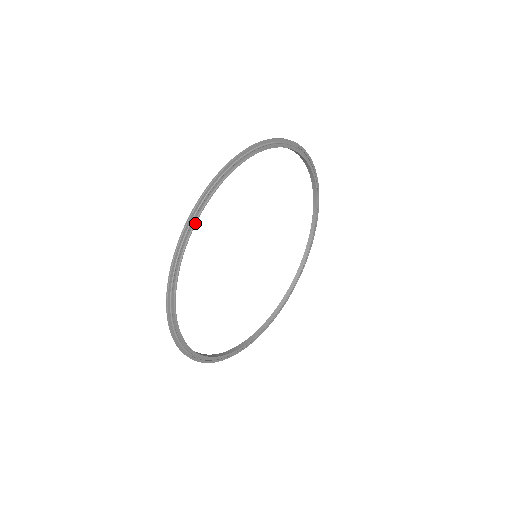
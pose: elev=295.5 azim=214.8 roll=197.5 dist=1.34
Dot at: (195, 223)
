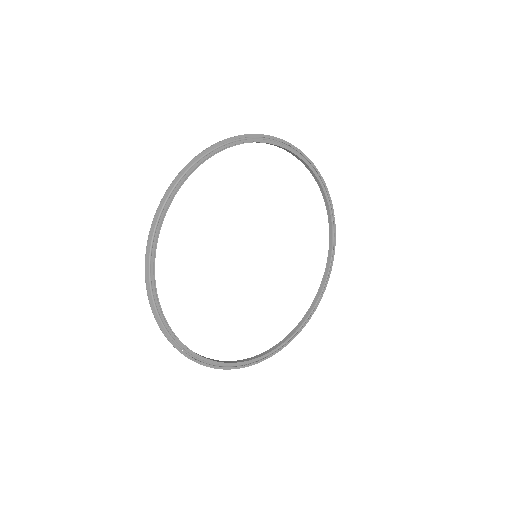
Dot at: (197, 167)
